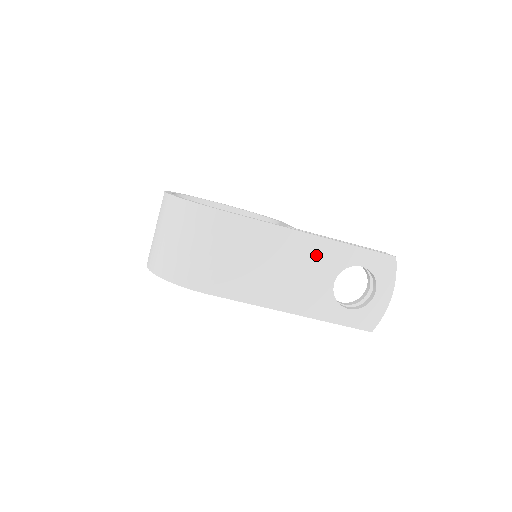
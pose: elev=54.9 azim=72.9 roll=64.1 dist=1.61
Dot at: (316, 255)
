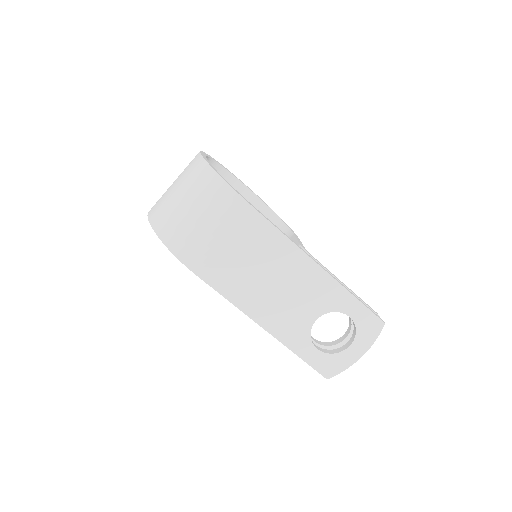
Dot at: (314, 286)
